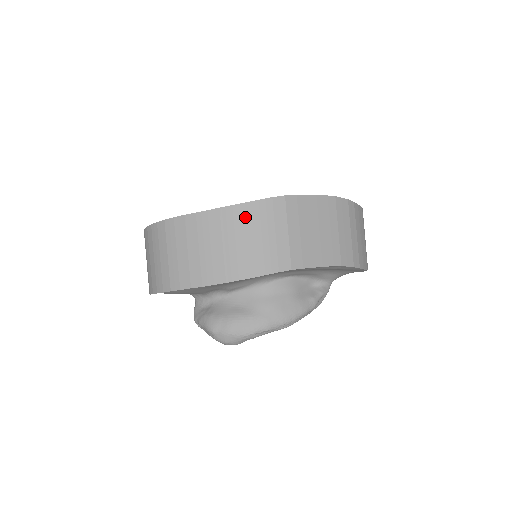
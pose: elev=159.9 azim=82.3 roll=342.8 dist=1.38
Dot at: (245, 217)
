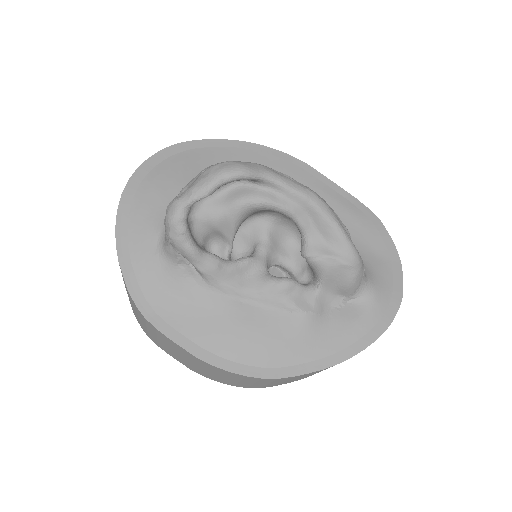
Dot at: occluded
